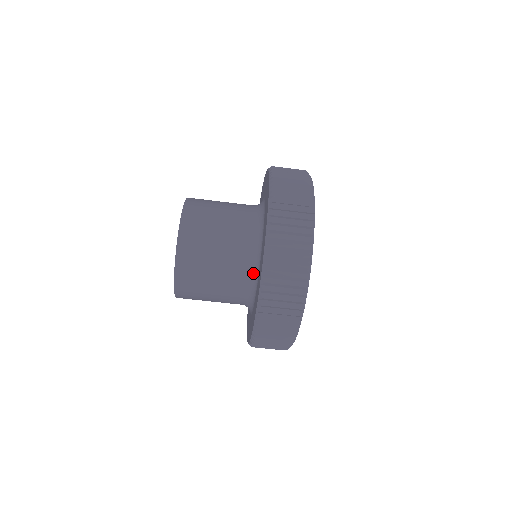
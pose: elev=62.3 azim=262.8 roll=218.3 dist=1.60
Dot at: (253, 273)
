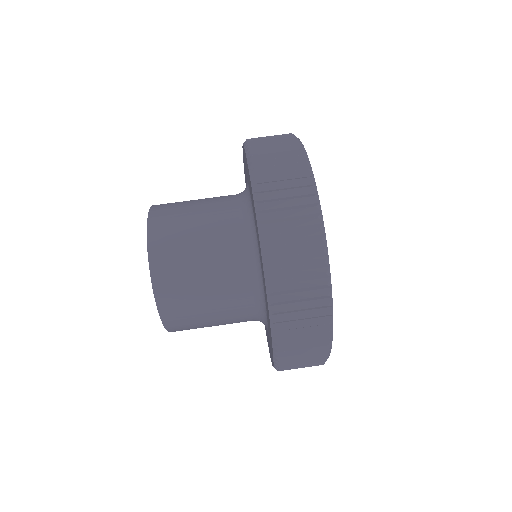
Dot at: (256, 286)
